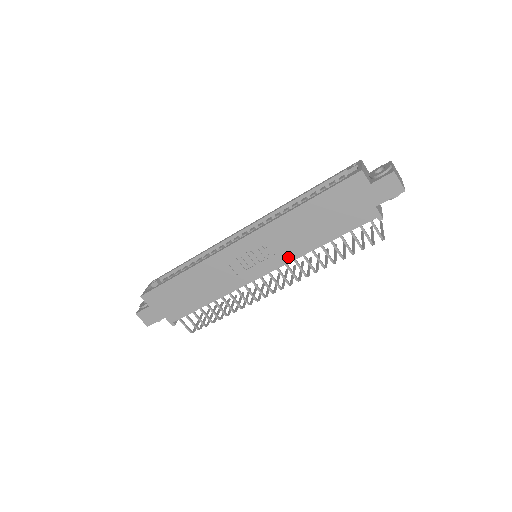
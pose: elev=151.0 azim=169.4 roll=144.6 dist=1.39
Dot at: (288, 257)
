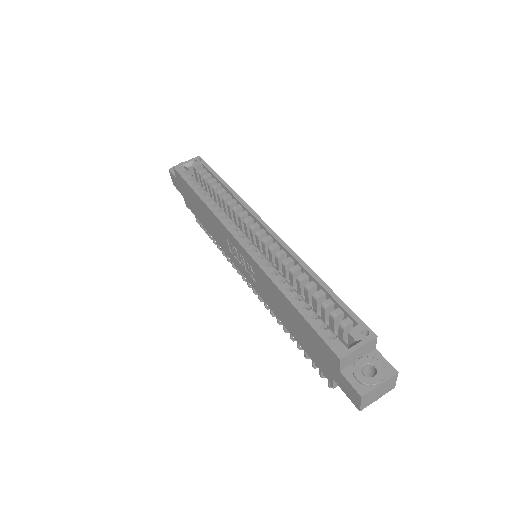
Dot at: (263, 296)
